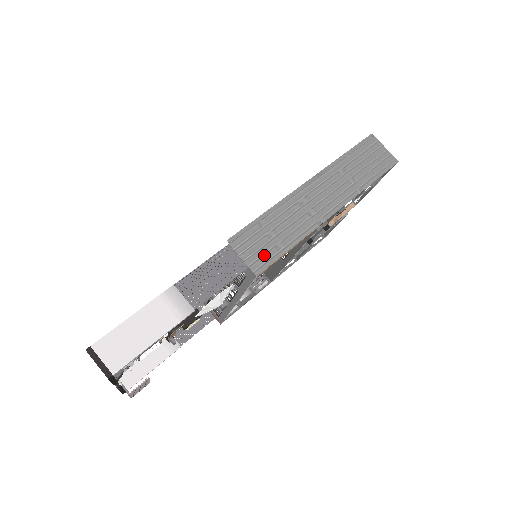
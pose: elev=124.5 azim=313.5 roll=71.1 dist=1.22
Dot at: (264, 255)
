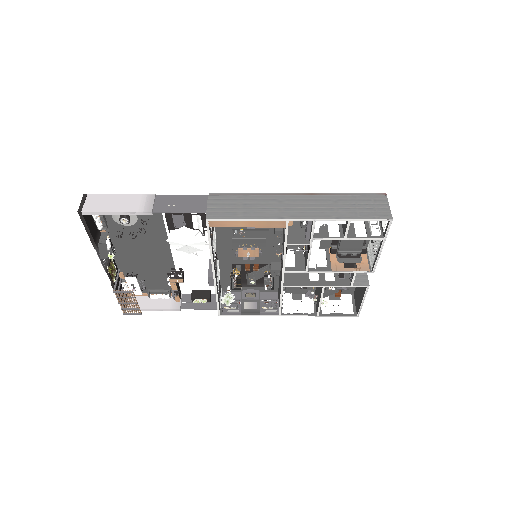
Dot at: (223, 212)
